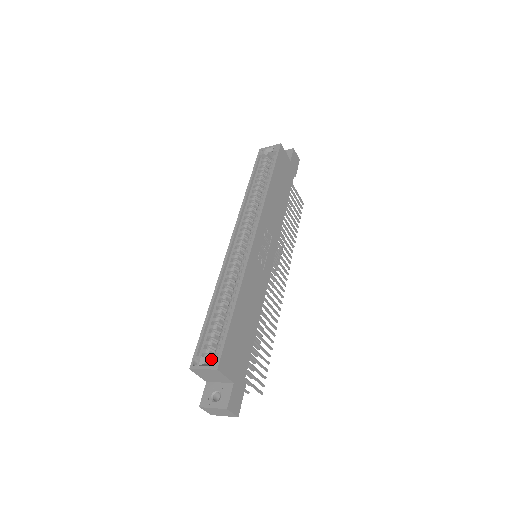
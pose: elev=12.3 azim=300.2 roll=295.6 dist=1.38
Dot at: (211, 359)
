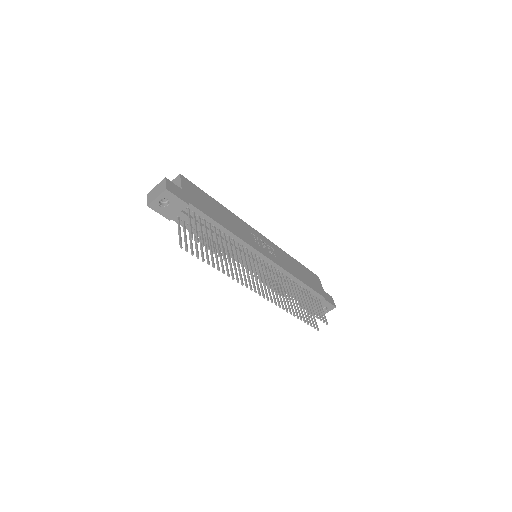
Dot at: occluded
